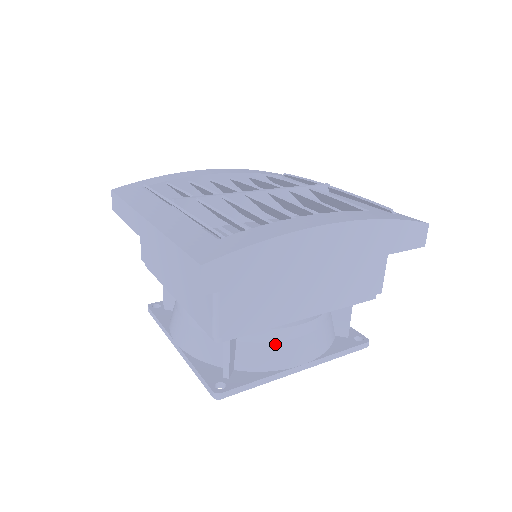
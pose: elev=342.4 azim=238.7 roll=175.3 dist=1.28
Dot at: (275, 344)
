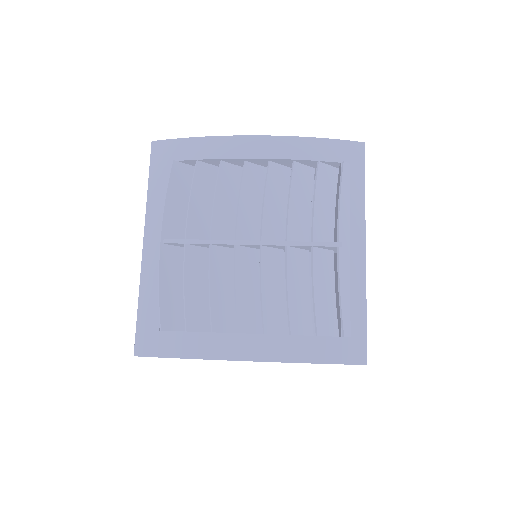
Dot at: occluded
